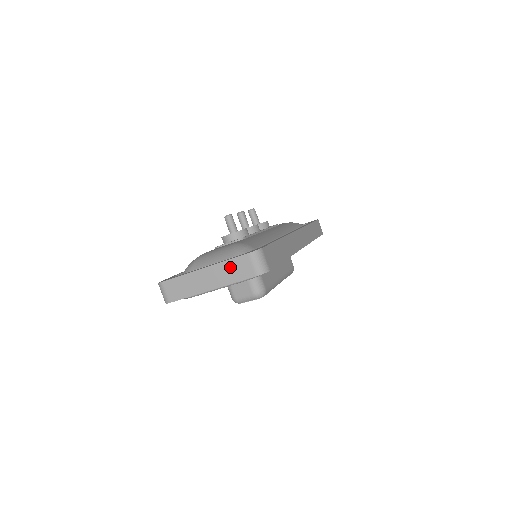
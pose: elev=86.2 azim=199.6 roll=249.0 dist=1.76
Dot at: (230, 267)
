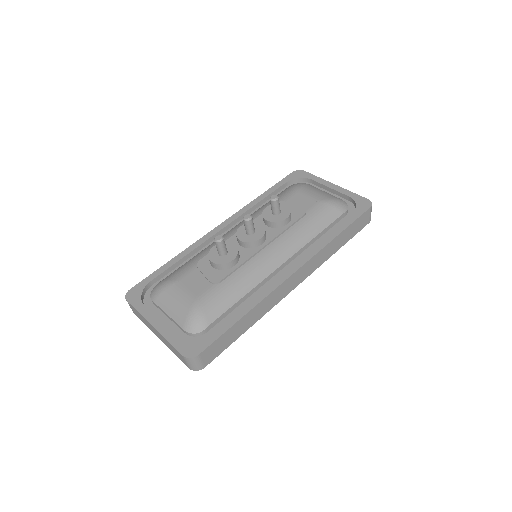
Dot at: (171, 346)
